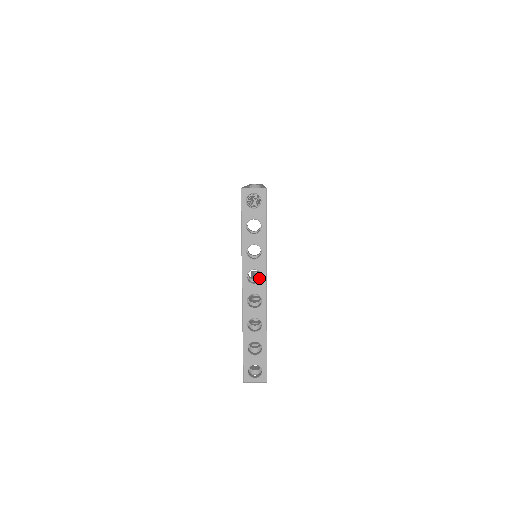
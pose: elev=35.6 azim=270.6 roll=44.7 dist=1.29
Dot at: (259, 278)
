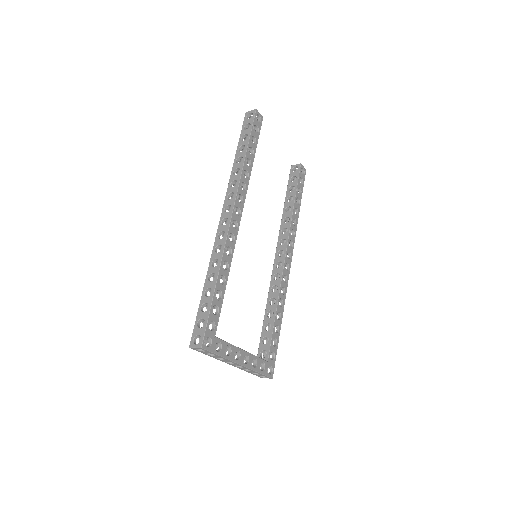
Dot at: occluded
